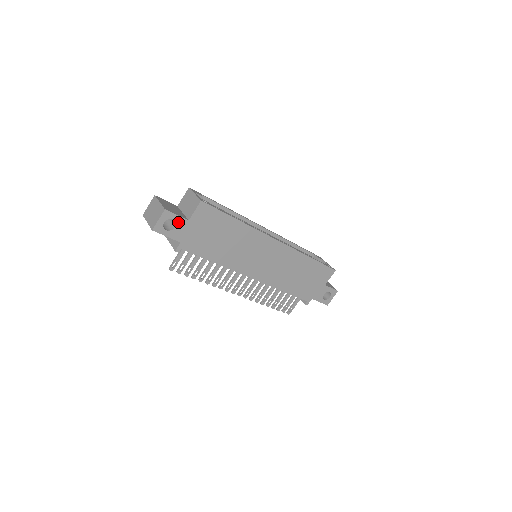
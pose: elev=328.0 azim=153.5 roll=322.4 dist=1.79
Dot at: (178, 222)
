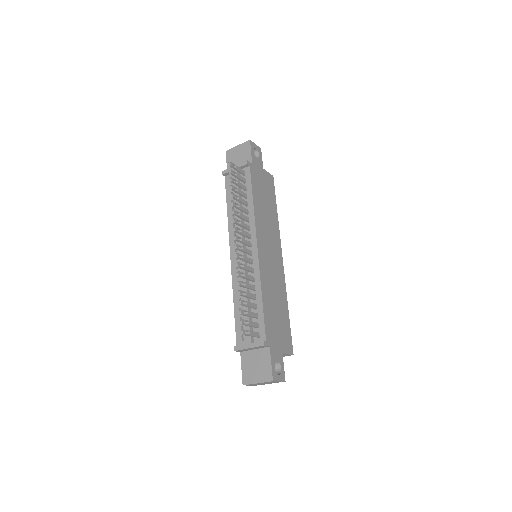
Dot at: (259, 160)
